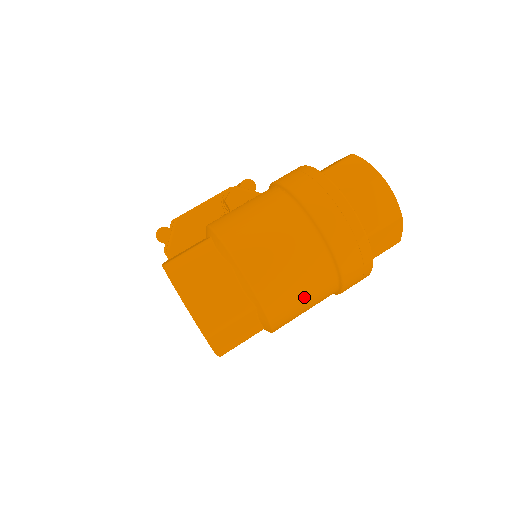
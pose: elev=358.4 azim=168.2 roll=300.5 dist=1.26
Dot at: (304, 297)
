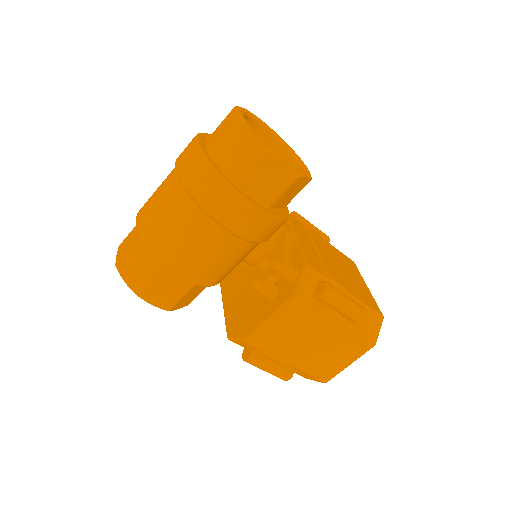
Dot at: (166, 218)
